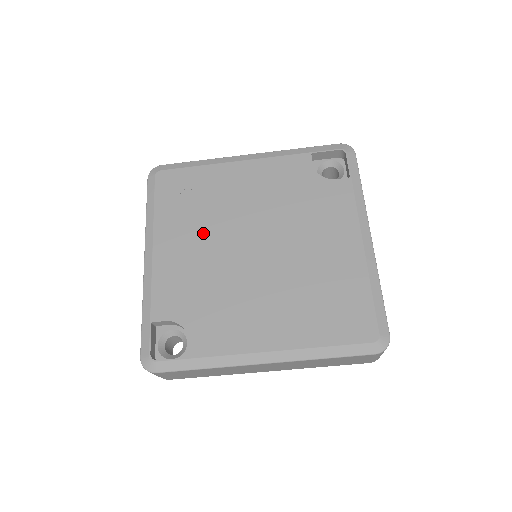
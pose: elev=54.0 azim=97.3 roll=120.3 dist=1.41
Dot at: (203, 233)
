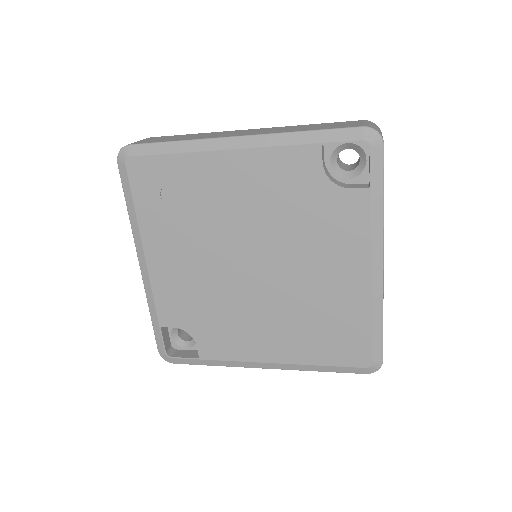
Dot at: (194, 245)
